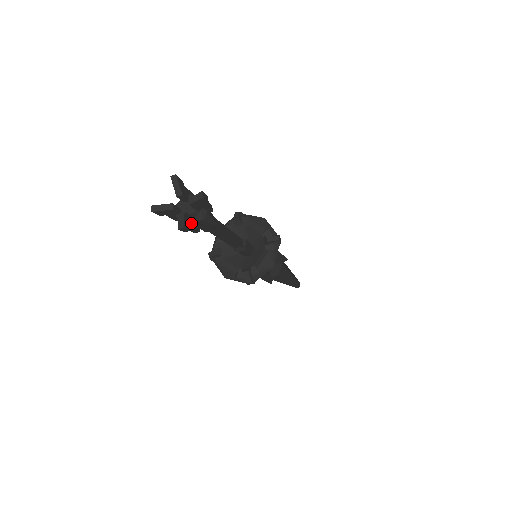
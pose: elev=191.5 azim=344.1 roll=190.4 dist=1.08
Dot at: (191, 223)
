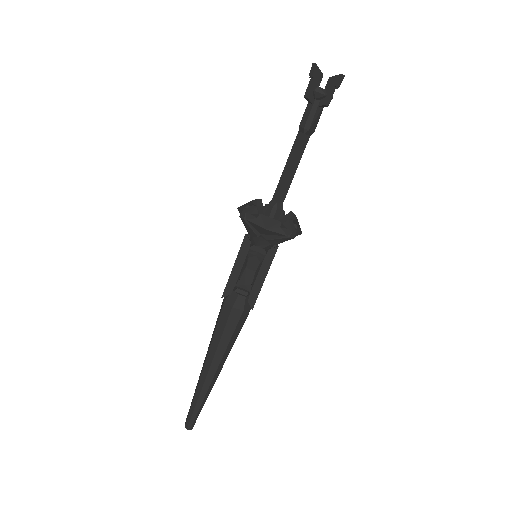
Dot at: (332, 90)
